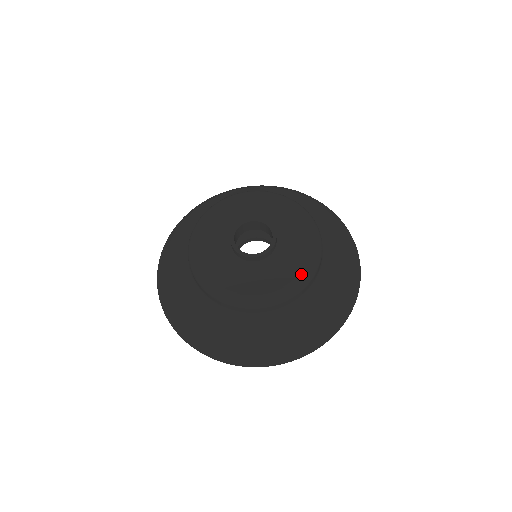
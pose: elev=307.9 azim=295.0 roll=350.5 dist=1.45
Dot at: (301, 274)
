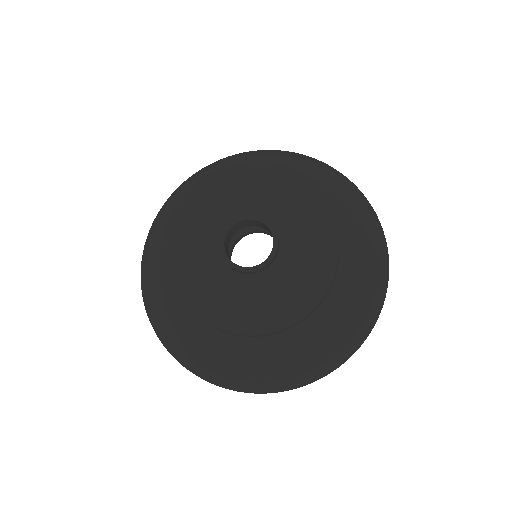
Dot at: (319, 278)
